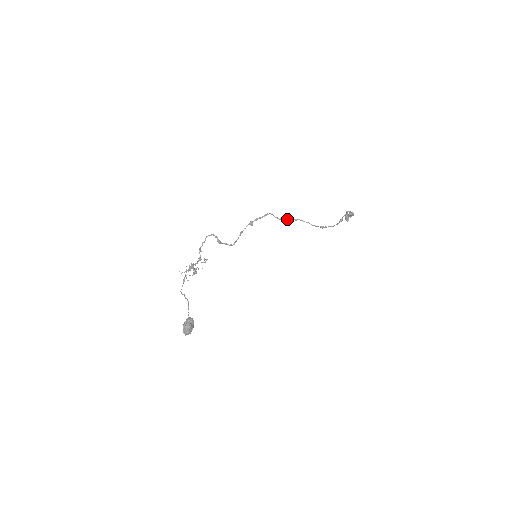
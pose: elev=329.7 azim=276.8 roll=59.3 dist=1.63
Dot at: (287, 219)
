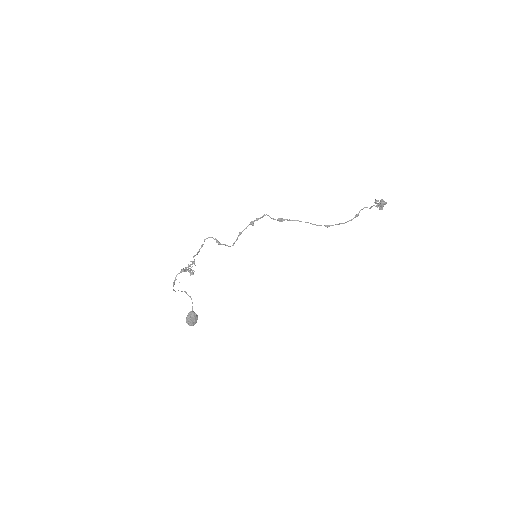
Dot at: (284, 220)
